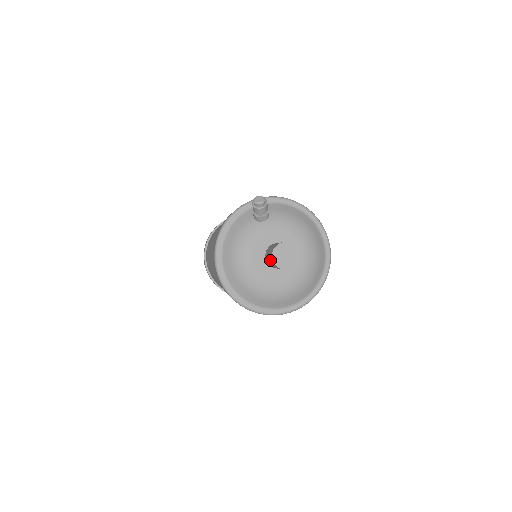
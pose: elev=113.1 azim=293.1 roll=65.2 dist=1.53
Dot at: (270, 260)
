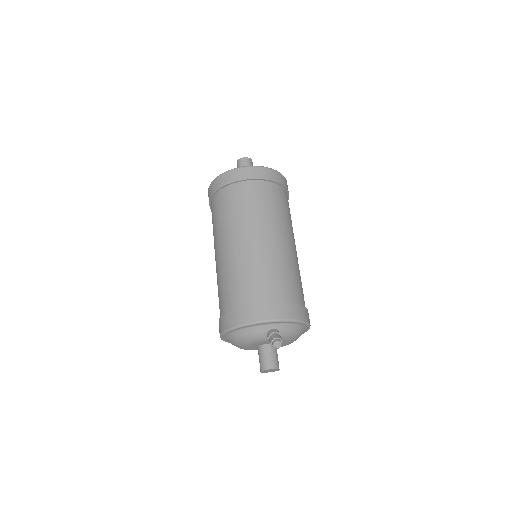
Dot at: occluded
